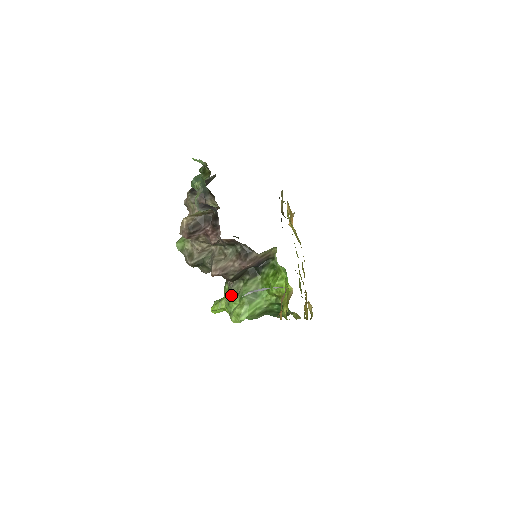
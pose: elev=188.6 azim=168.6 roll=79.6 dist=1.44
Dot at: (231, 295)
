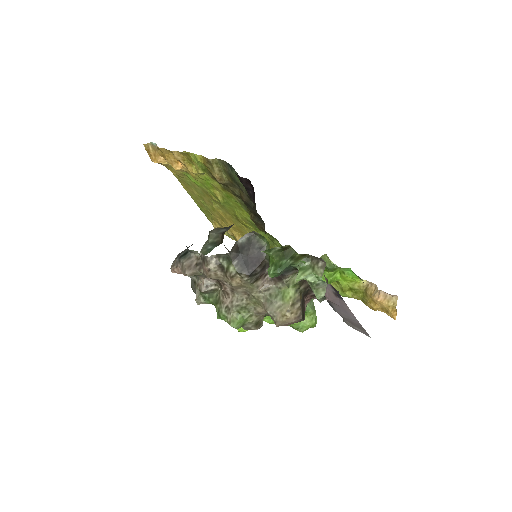
Dot at: occluded
